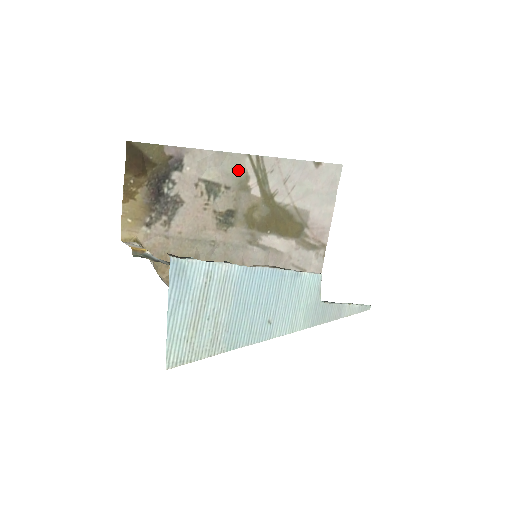
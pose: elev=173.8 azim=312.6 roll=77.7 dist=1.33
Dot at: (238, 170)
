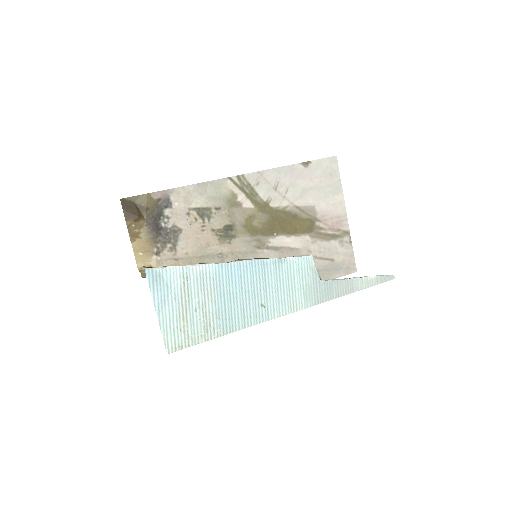
Dot at: (223, 192)
